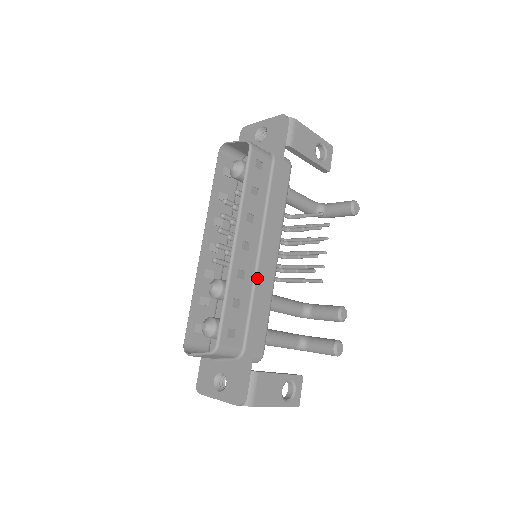
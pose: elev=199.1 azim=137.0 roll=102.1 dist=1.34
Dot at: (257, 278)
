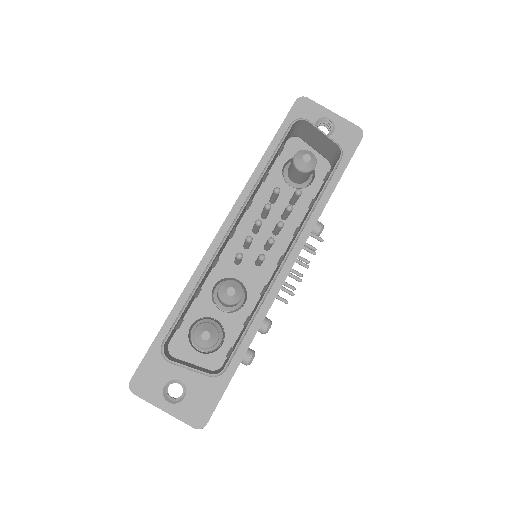
Dot at: (269, 295)
